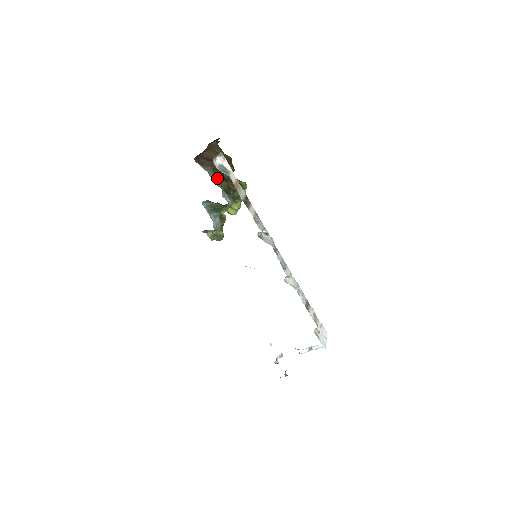
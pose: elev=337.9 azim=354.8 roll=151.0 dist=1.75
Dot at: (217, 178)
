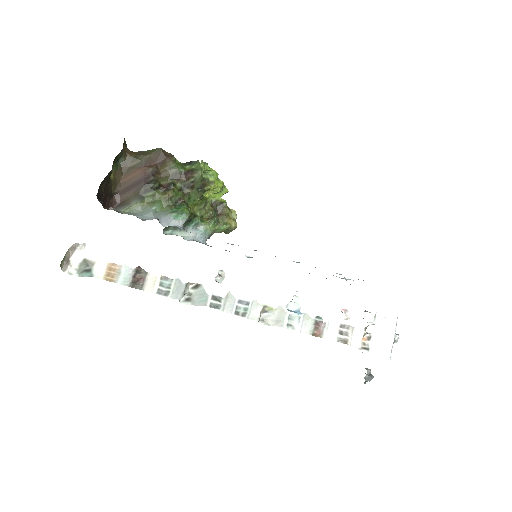
Dot at: (152, 200)
